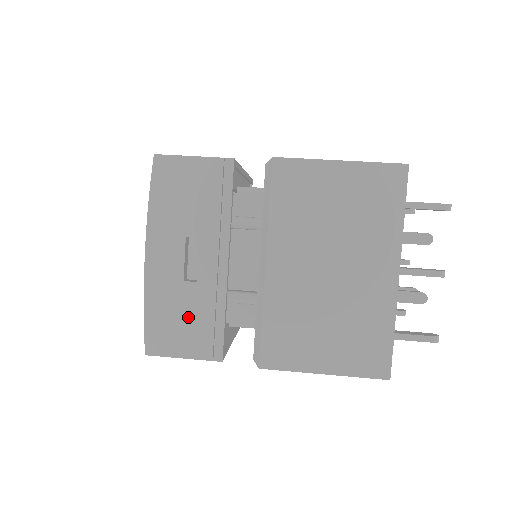
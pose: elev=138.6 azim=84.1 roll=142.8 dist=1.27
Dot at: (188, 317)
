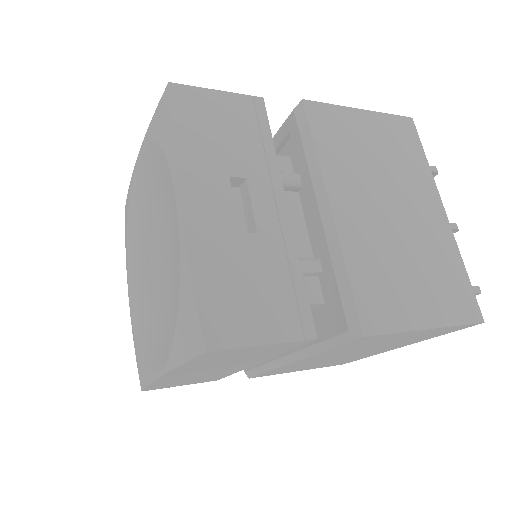
Dot at: (257, 281)
